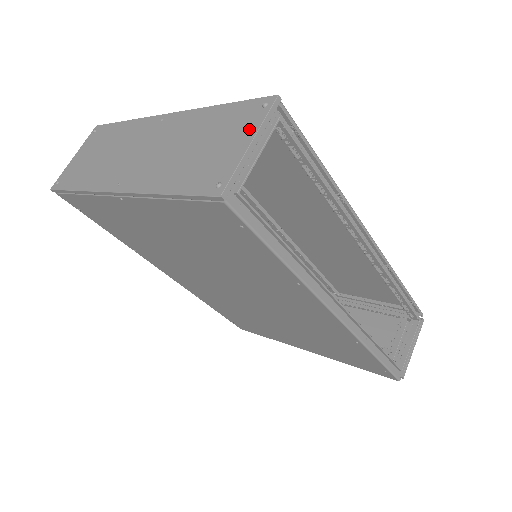
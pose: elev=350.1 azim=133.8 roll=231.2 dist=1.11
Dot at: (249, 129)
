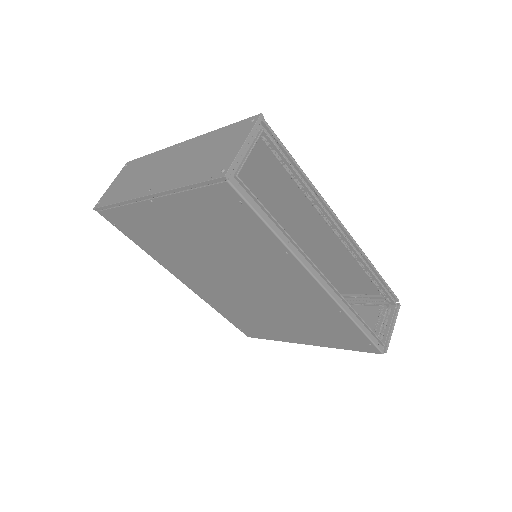
Dot at: (242, 136)
